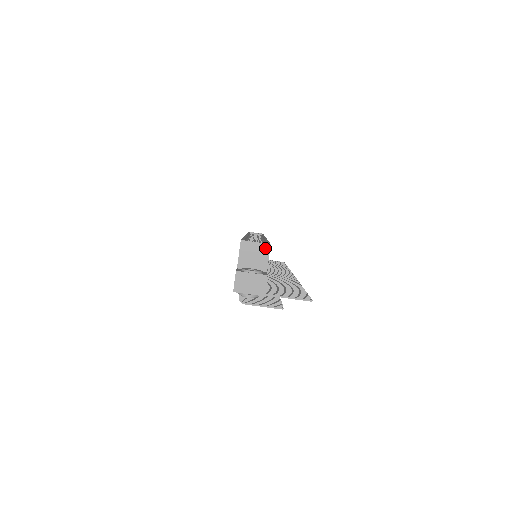
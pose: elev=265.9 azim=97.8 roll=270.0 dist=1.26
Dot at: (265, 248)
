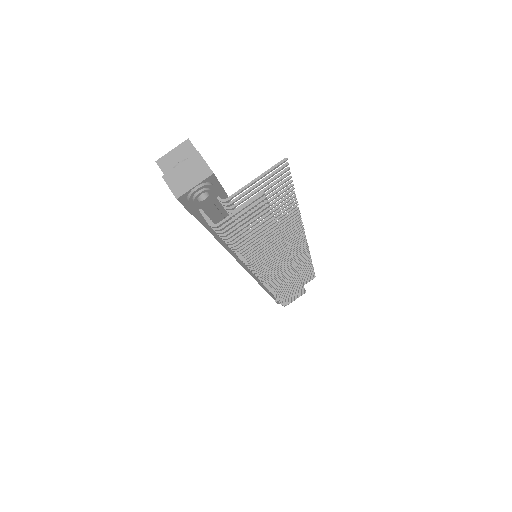
Dot at: (186, 147)
